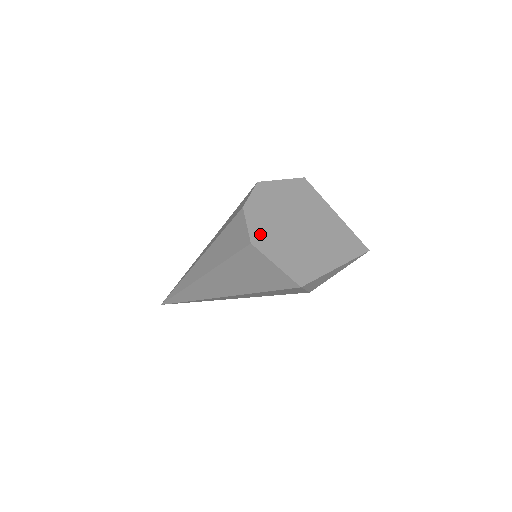
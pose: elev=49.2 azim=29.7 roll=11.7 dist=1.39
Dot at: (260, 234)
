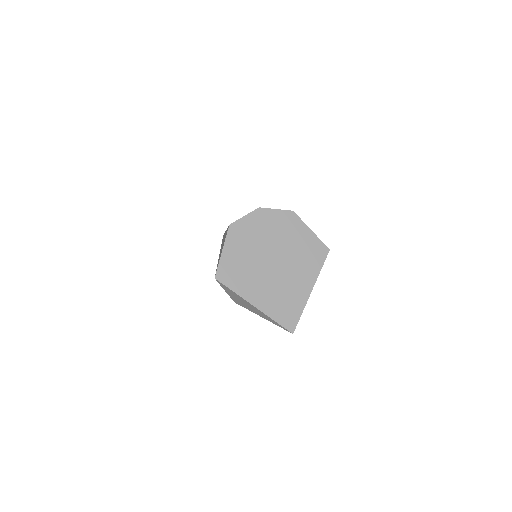
Dot at: (243, 229)
